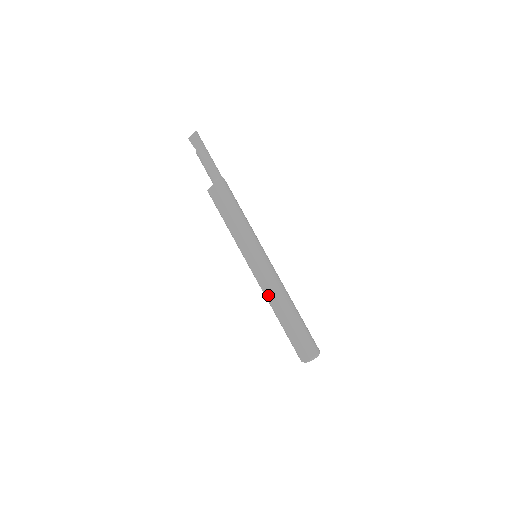
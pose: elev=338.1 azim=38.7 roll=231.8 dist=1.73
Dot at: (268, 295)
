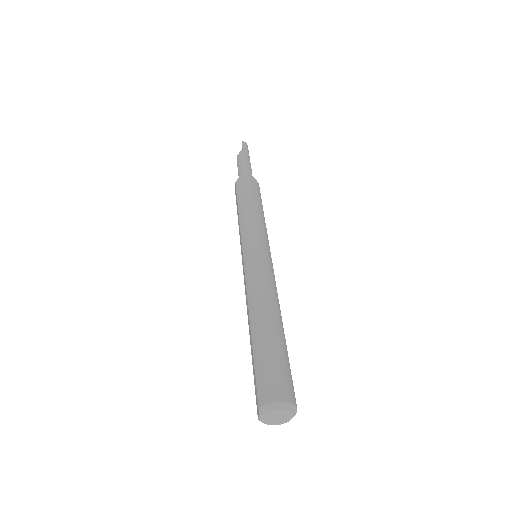
Dot at: occluded
